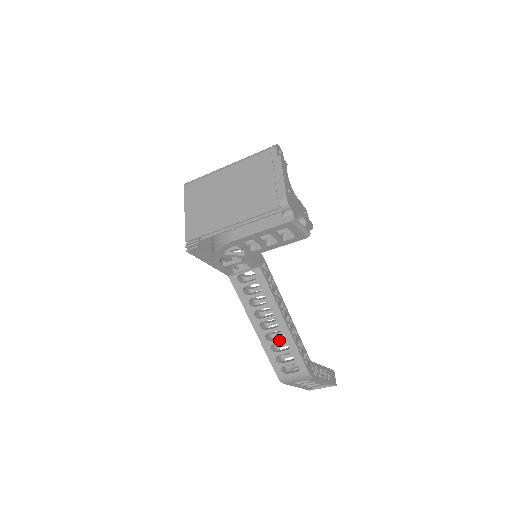
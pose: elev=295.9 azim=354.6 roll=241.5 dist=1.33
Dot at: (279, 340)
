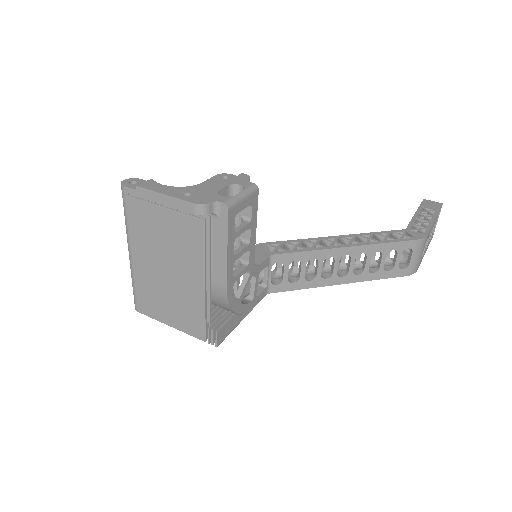
Dot at: (367, 261)
